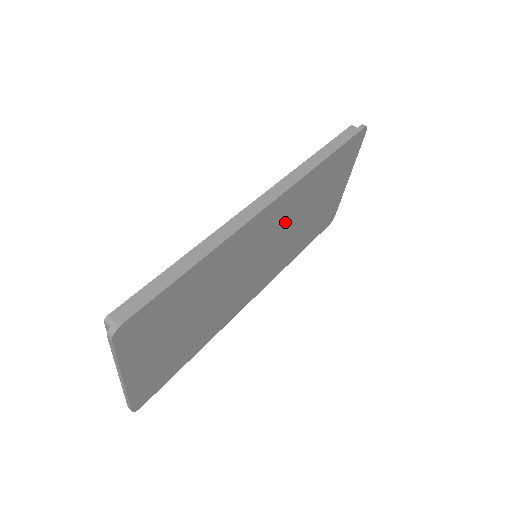
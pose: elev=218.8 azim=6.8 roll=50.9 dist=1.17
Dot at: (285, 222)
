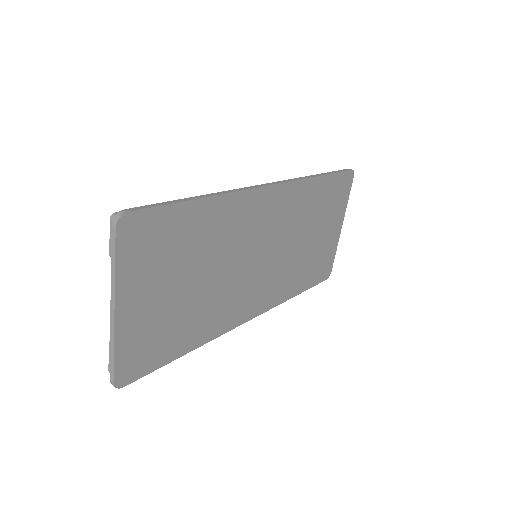
Dot at: (284, 227)
